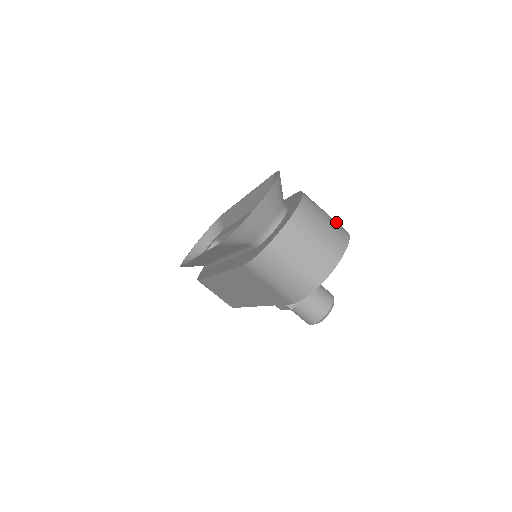
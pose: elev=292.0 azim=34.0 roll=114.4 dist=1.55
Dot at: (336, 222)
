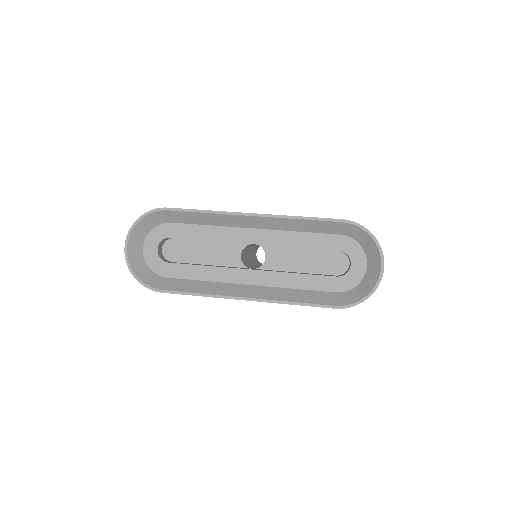
Dot at: occluded
